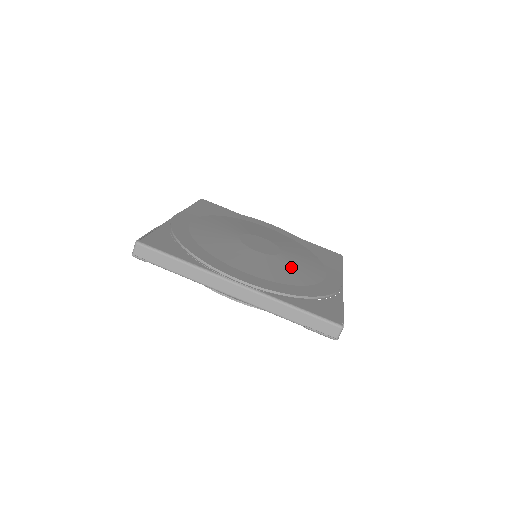
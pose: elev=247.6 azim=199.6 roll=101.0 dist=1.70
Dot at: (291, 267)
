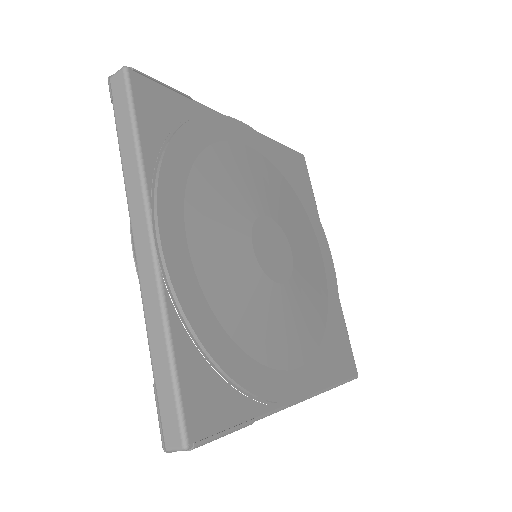
Dot at: (262, 309)
